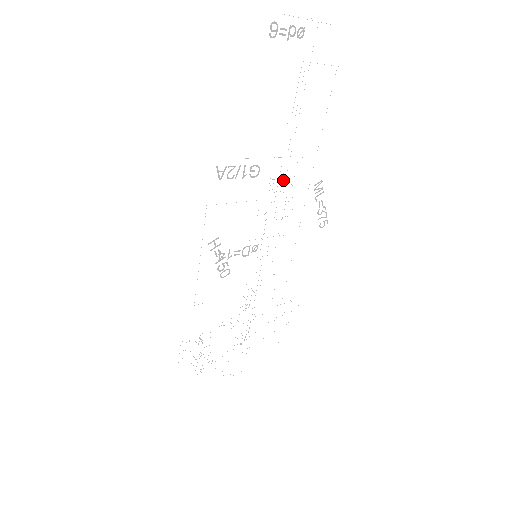
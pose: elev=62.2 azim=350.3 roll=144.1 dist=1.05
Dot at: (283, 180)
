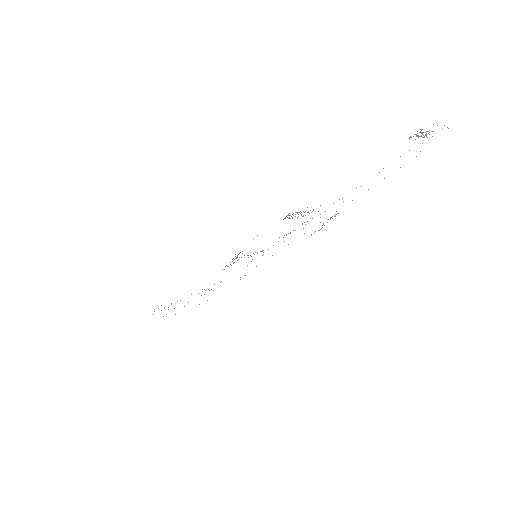
Dot at: occluded
